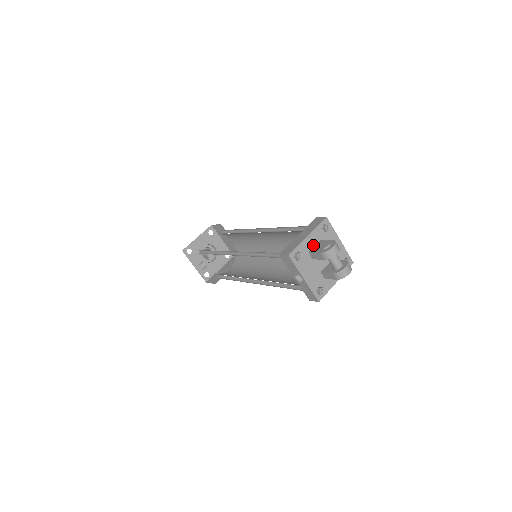
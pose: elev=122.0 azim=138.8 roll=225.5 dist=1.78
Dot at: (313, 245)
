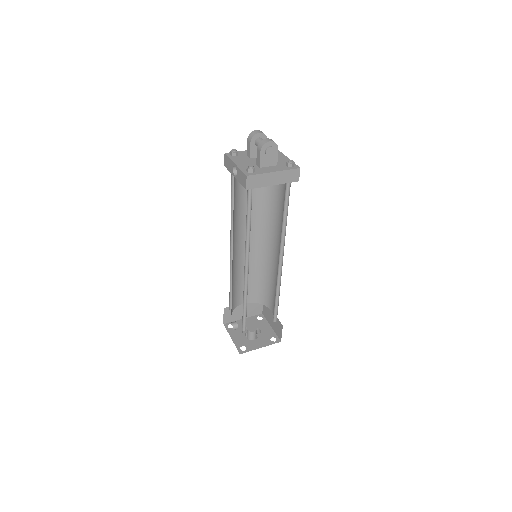
Dot at: occluded
